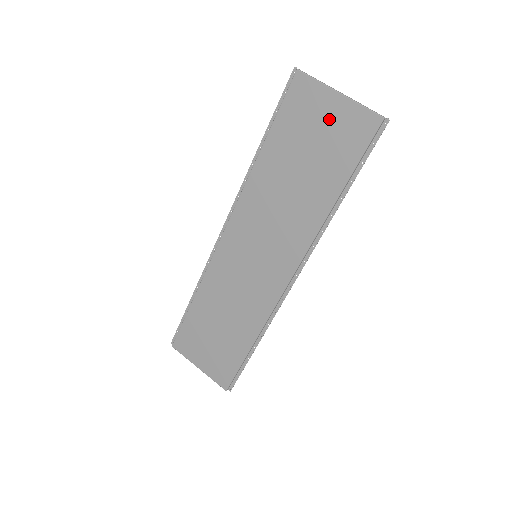
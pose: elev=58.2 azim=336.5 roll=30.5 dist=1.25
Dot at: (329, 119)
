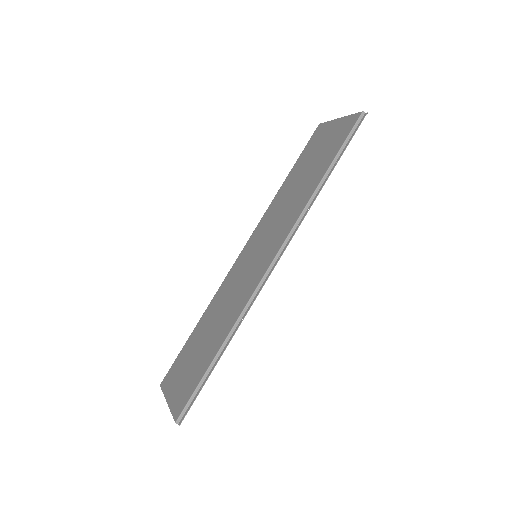
Dot at: (330, 135)
